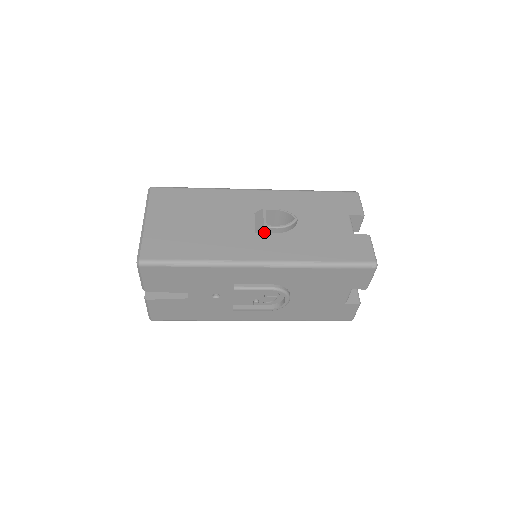
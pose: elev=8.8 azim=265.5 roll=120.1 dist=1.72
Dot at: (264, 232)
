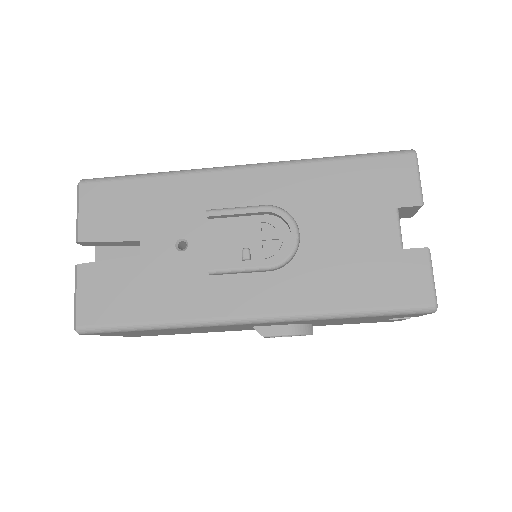
Dot at: occluded
